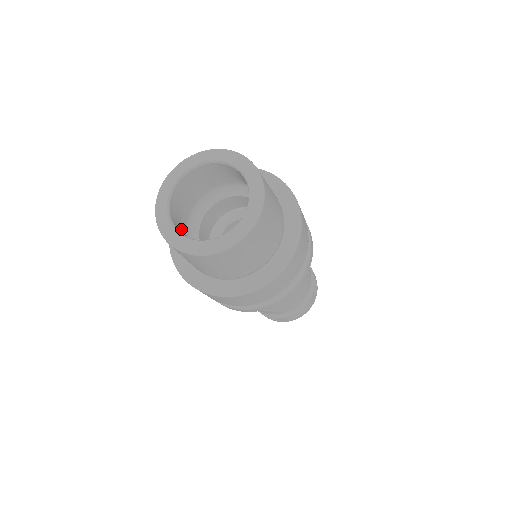
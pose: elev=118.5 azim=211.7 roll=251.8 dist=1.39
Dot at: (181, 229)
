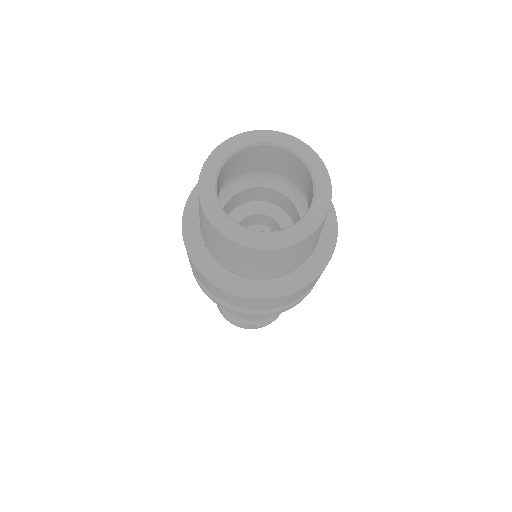
Dot at: occluded
